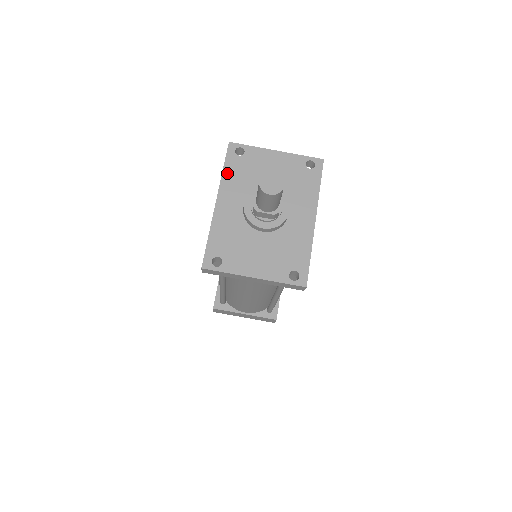
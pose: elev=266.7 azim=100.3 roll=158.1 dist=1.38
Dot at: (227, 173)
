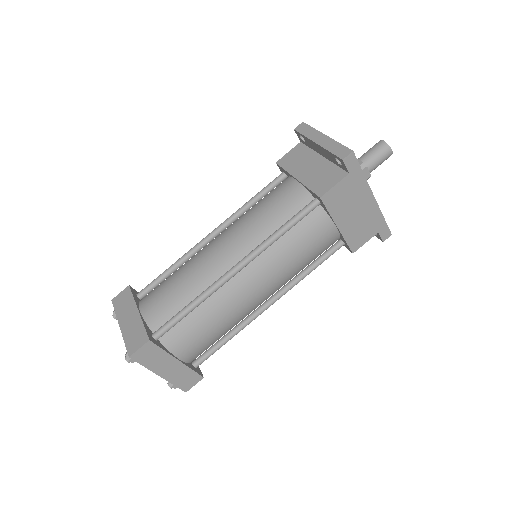
Dot at: occluded
